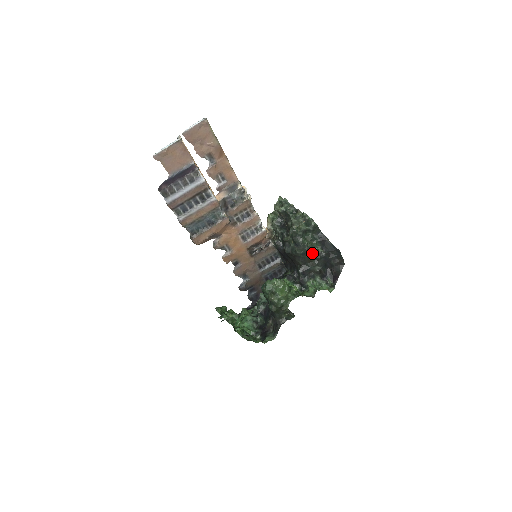
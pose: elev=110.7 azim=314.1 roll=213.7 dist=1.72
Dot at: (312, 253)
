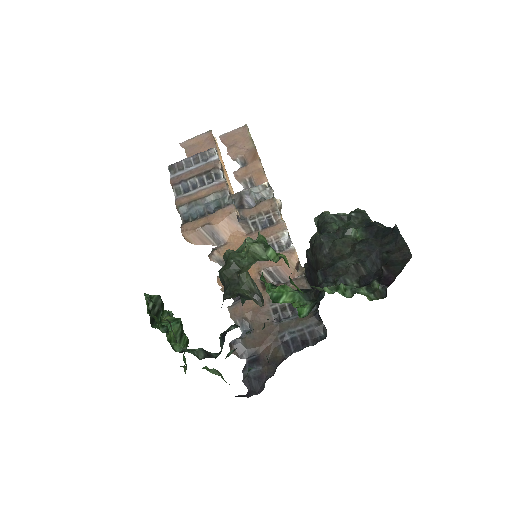
Dot at: (343, 237)
